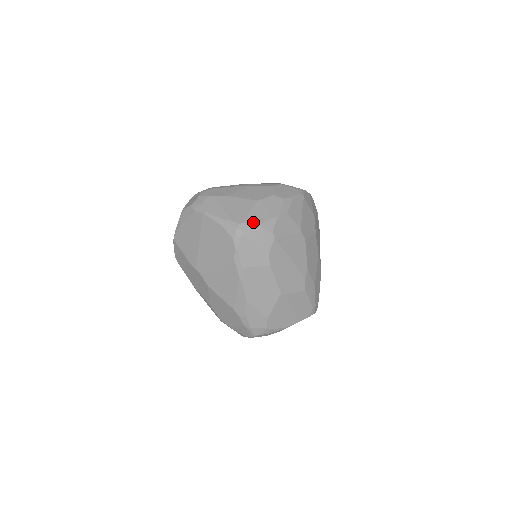
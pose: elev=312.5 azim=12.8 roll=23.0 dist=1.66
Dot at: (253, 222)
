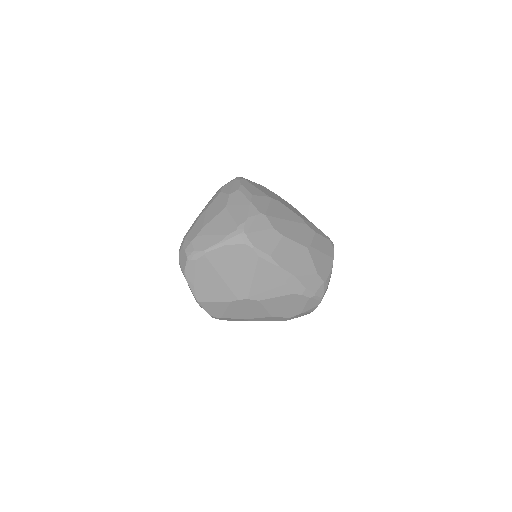
Dot at: (242, 220)
